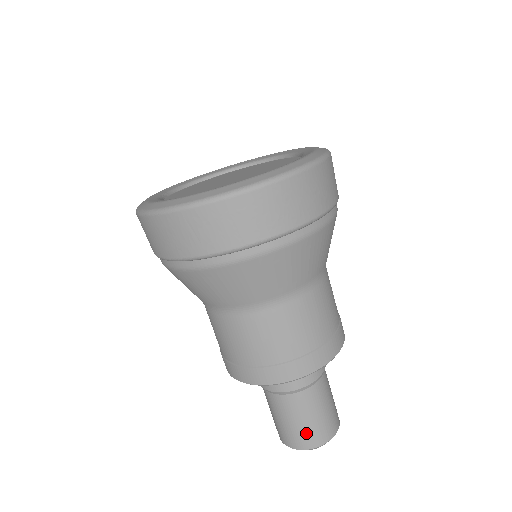
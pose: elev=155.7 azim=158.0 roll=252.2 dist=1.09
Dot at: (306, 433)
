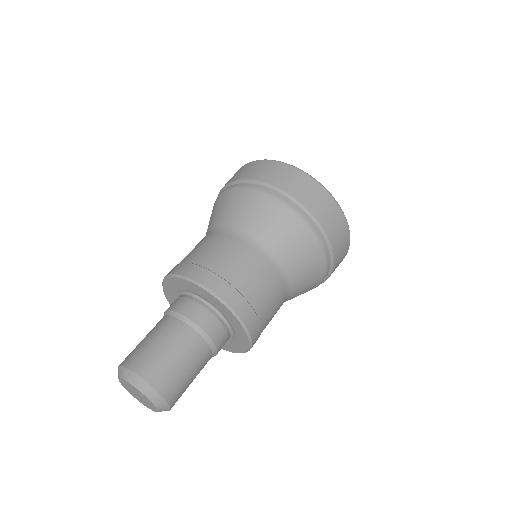
Dot at: (177, 381)
